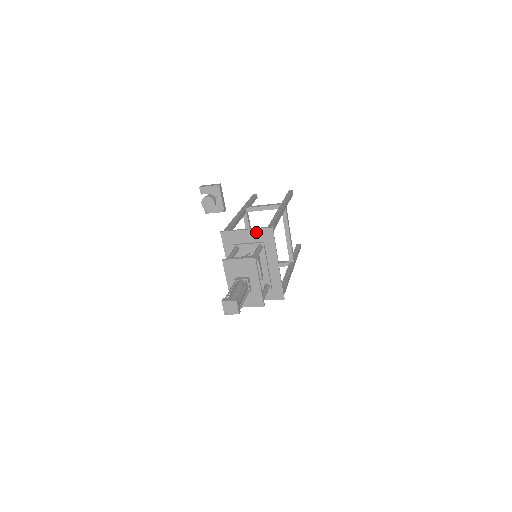
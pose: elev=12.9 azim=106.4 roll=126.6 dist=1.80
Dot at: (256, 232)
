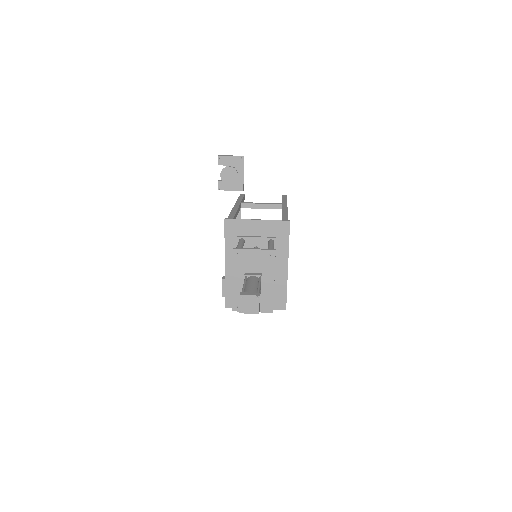
Dot at: (269, 224)
